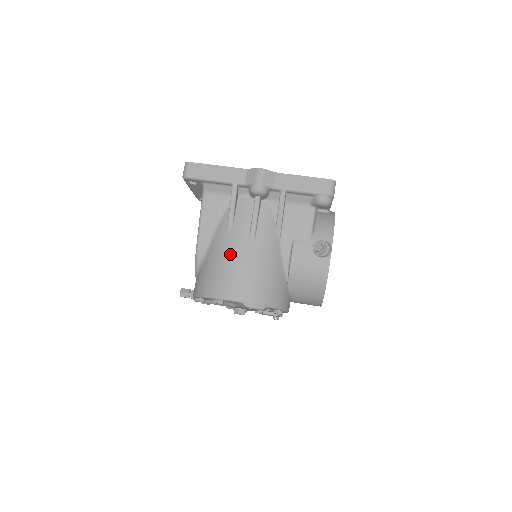
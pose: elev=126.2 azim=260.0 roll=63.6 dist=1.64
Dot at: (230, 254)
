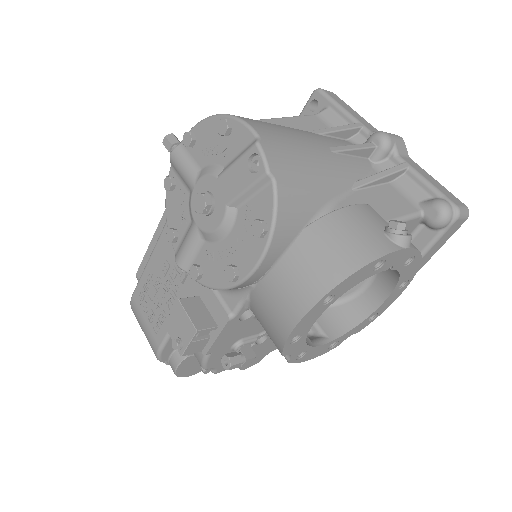
Dot at: (293, 129)
